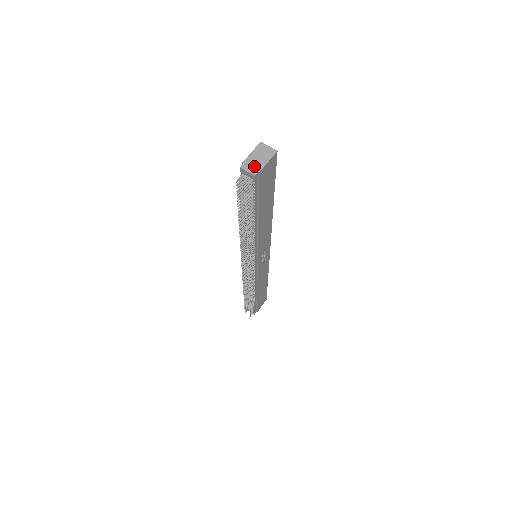
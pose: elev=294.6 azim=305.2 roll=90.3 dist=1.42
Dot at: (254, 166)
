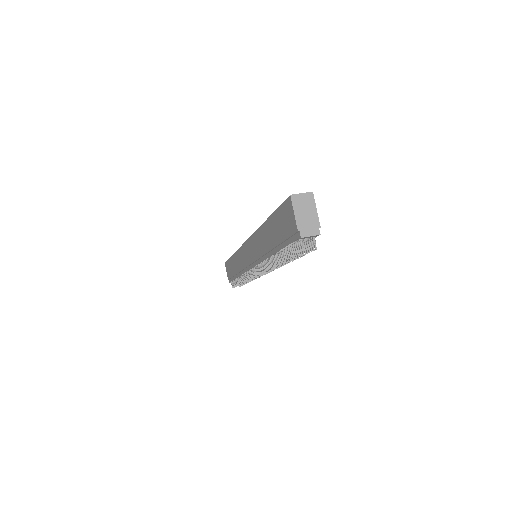
Dot at: (311, 226)
